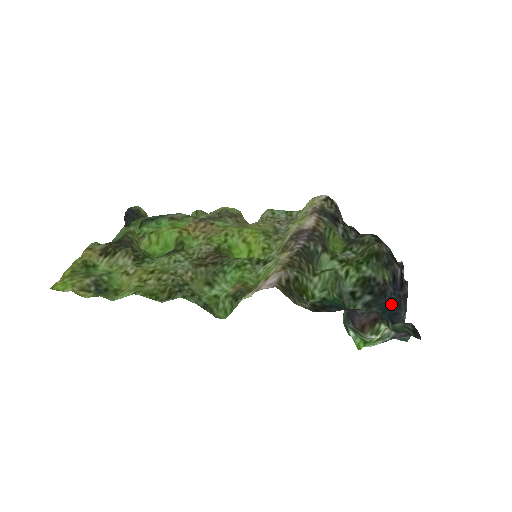
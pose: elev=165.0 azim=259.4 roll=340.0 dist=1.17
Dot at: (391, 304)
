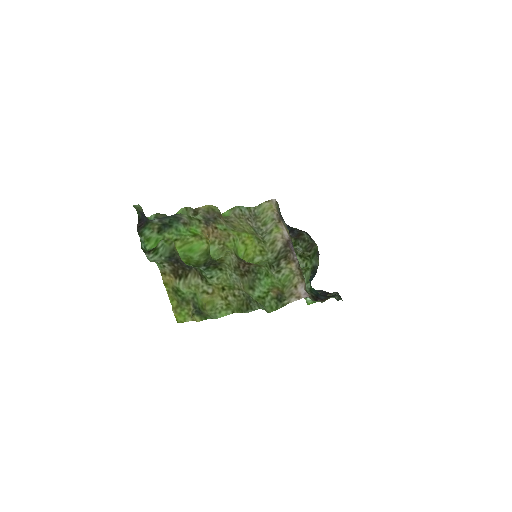
Dot at: occluded
